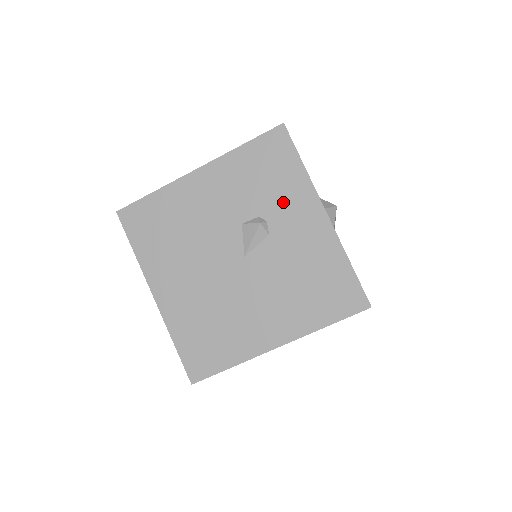
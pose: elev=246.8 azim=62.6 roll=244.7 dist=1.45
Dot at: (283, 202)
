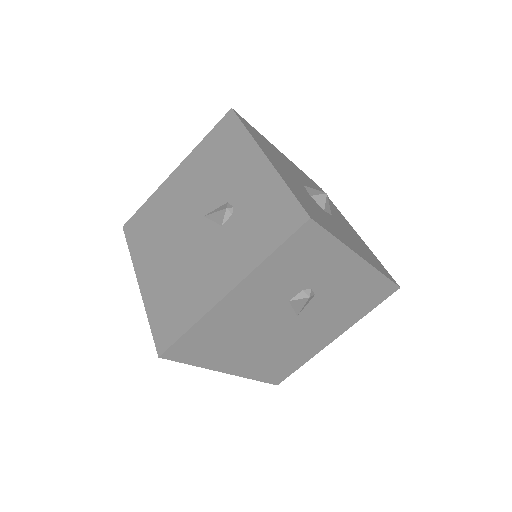
Dot at: (323, 271)
